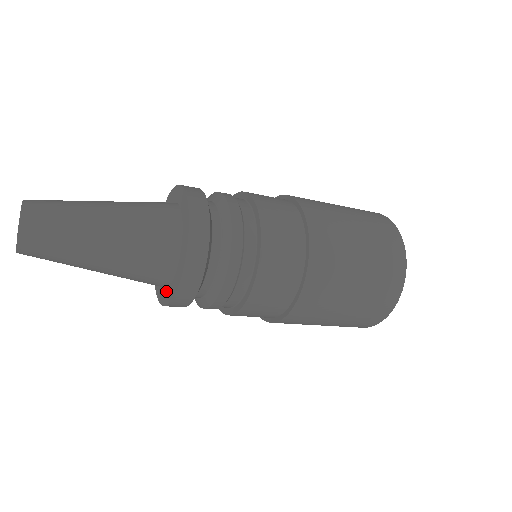
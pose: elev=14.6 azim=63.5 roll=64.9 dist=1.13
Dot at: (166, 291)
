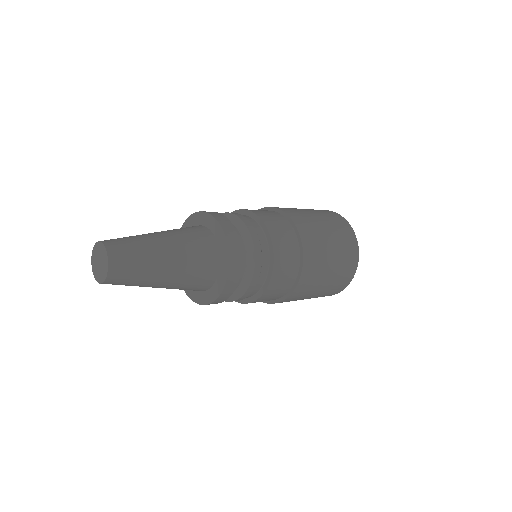
Dot at: (211, 290)
